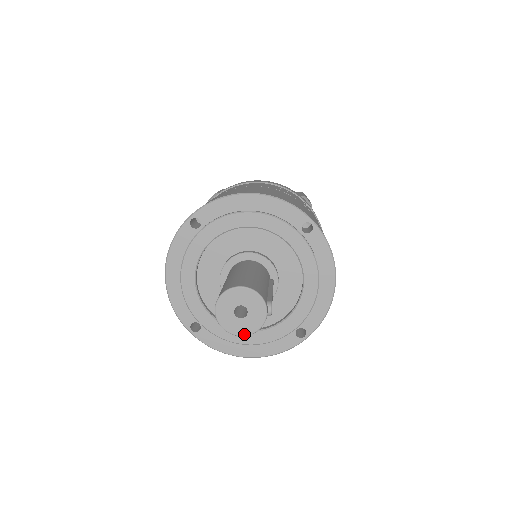
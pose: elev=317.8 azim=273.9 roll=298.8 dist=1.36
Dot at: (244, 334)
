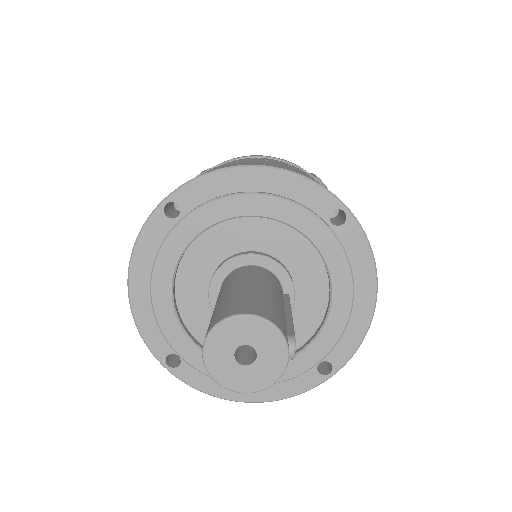
Dot at: (250, 390)
